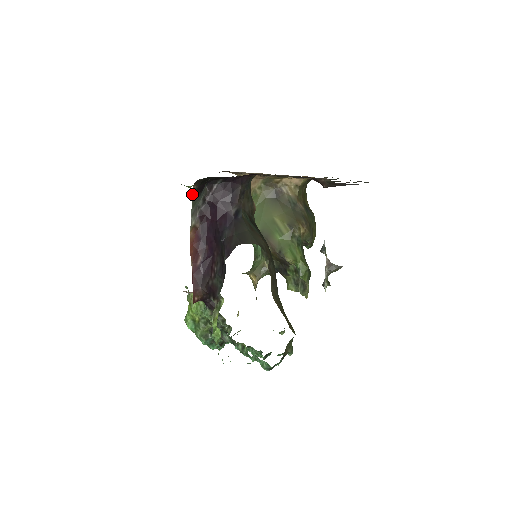
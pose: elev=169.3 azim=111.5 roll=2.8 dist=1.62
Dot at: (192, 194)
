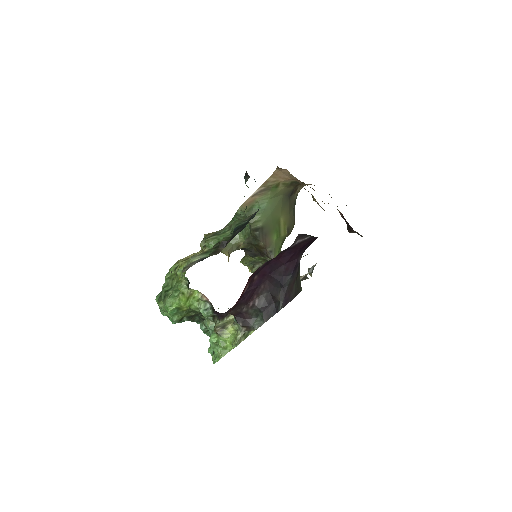
Dot at: occluded
